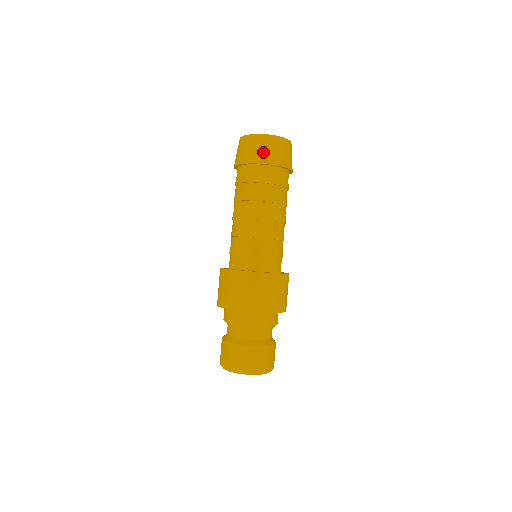
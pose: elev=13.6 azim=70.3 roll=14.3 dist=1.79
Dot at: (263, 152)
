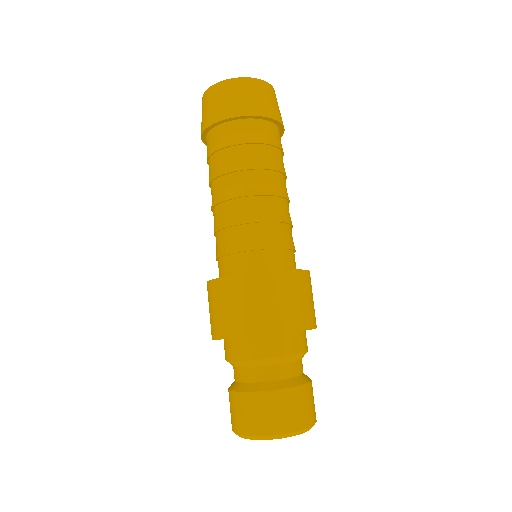
Dot at: (229, 103)
